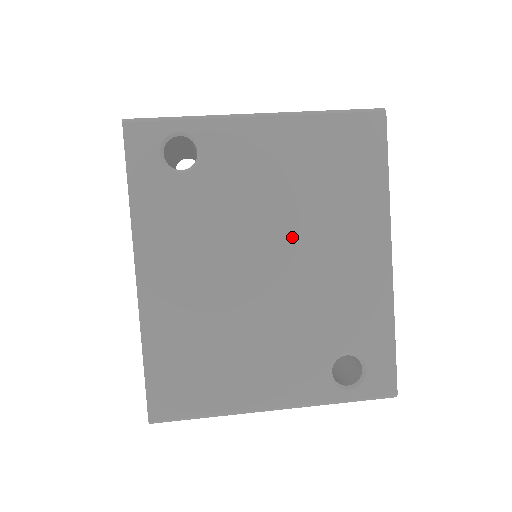
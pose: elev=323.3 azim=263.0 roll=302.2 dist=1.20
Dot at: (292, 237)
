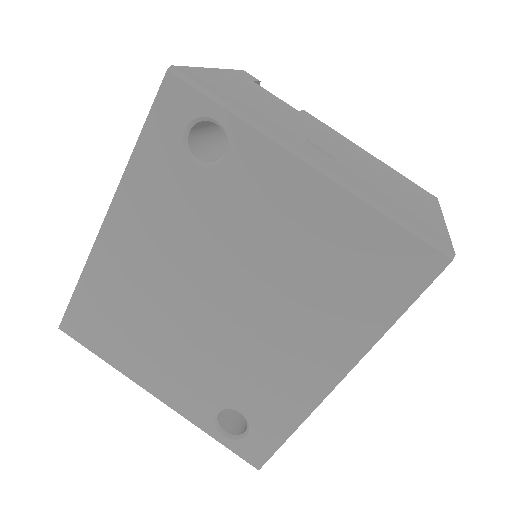
Dot at: (259, 296)
